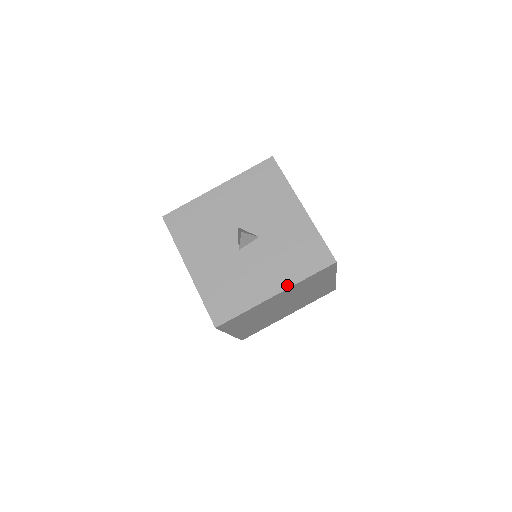
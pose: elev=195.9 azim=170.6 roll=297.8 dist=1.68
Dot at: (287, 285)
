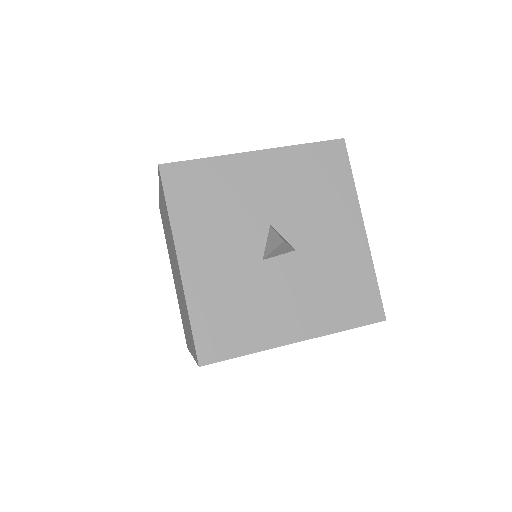
Dot at: (316, 333)
